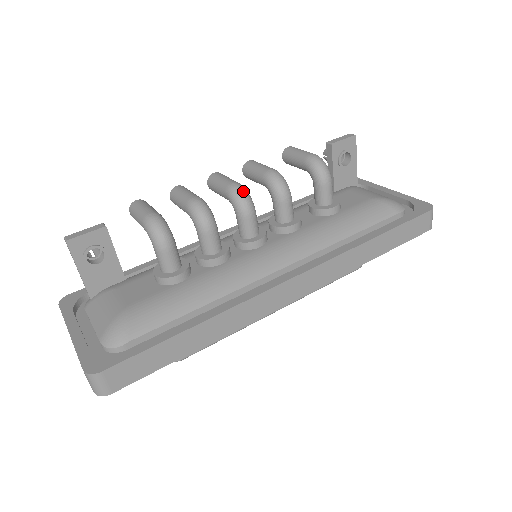
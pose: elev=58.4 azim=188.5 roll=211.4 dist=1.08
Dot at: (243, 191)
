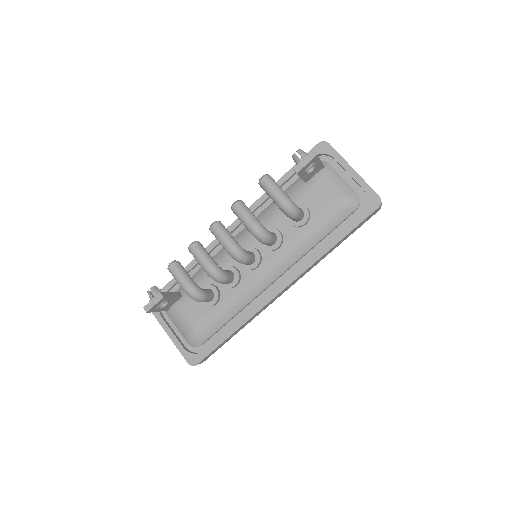
Dot at: (239, 254)
